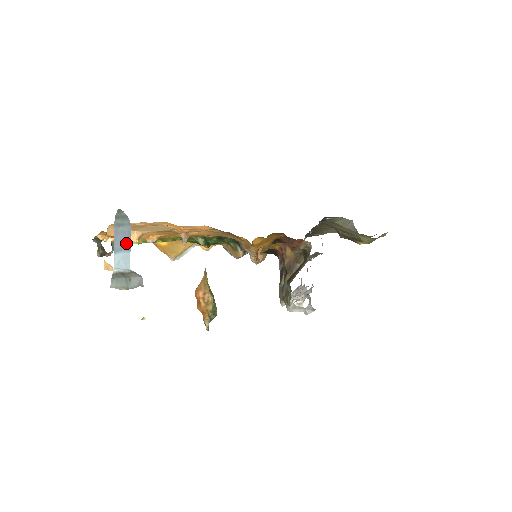
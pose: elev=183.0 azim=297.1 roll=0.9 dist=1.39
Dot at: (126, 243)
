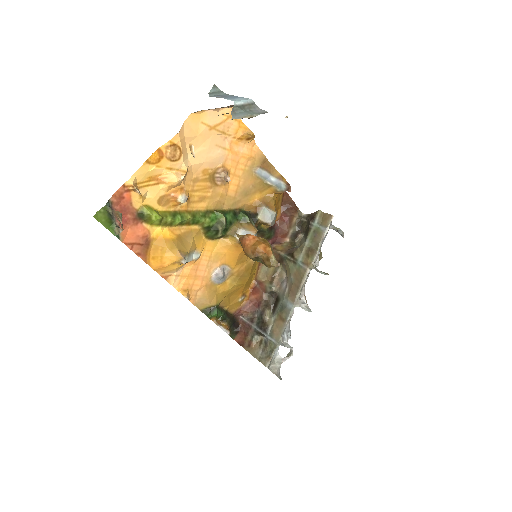
Dot at: (232, 97)
